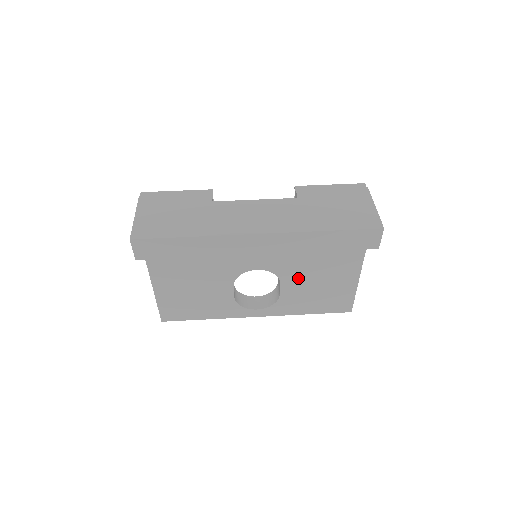
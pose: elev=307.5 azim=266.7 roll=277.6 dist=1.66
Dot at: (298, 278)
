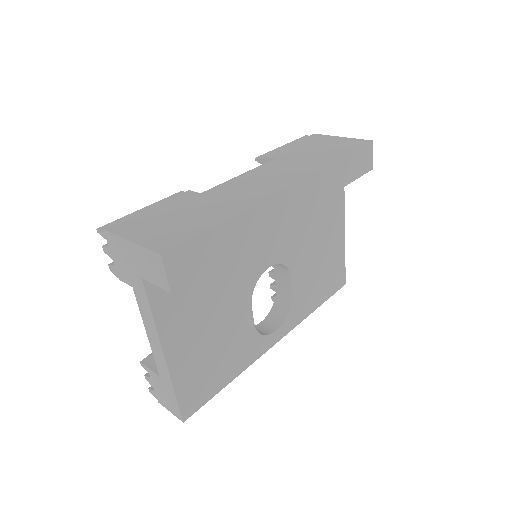
Dot at: (303, 260)
